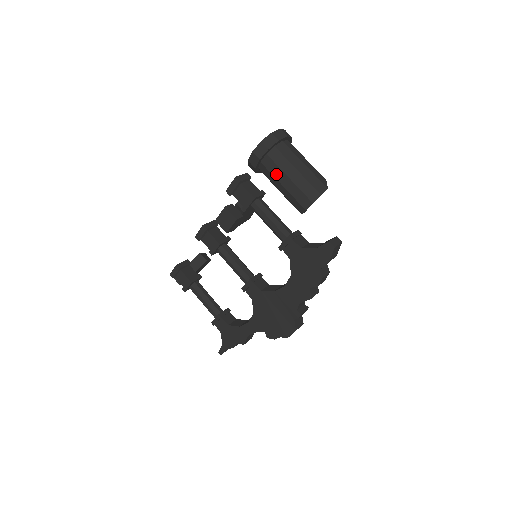
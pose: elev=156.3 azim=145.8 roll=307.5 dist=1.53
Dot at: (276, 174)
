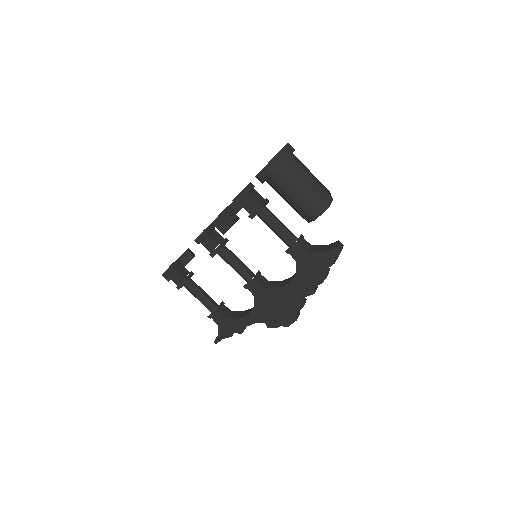
Dot at: (286, 187)
